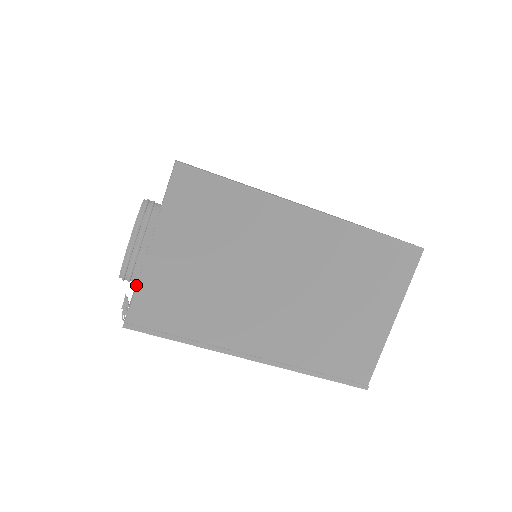
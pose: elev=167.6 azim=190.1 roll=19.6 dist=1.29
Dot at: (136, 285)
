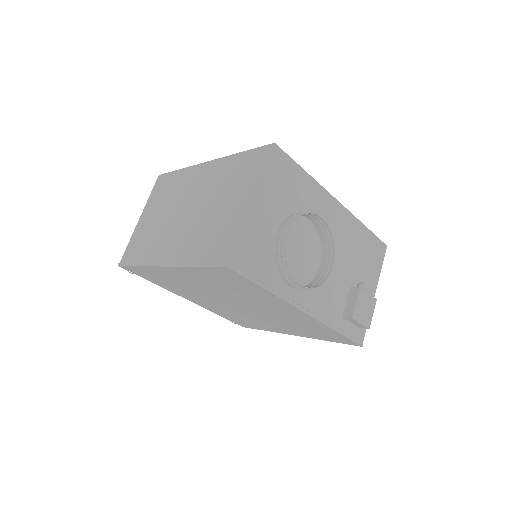
Dot at: occluded
